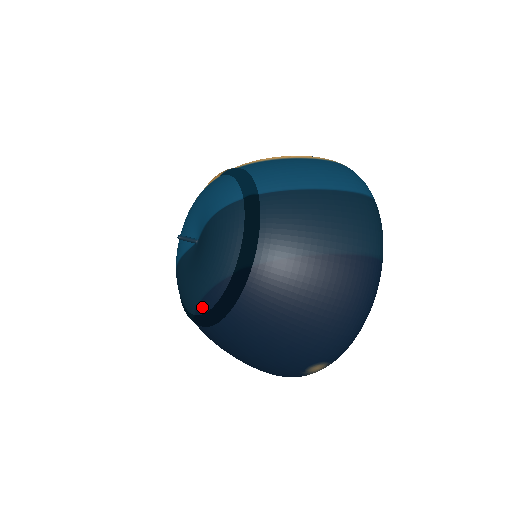
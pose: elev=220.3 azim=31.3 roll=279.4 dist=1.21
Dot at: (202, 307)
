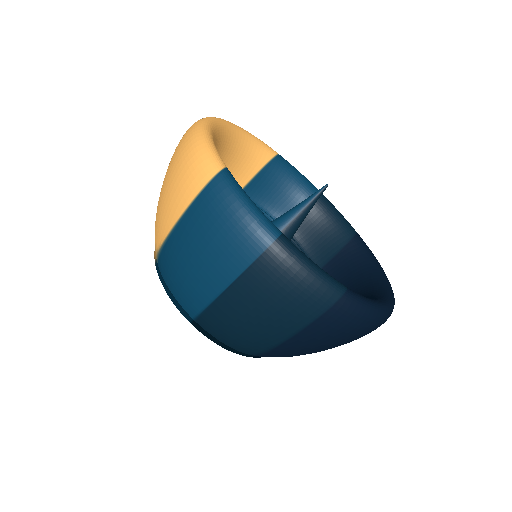
Dot at: occluded
